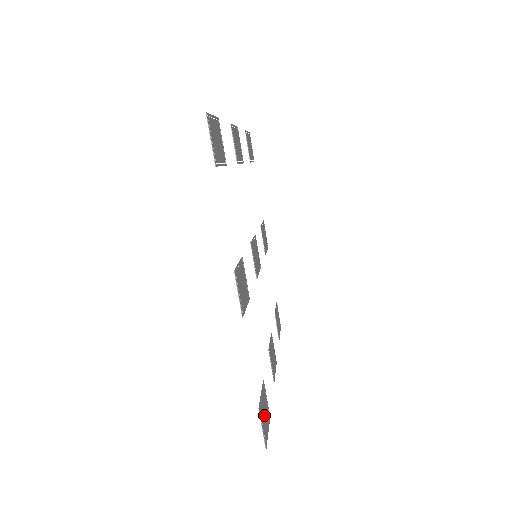
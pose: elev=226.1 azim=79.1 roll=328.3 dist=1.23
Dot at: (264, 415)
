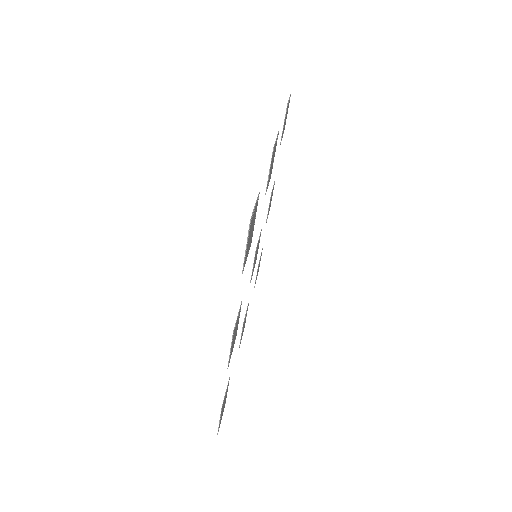
Dot at: (252, 227)
